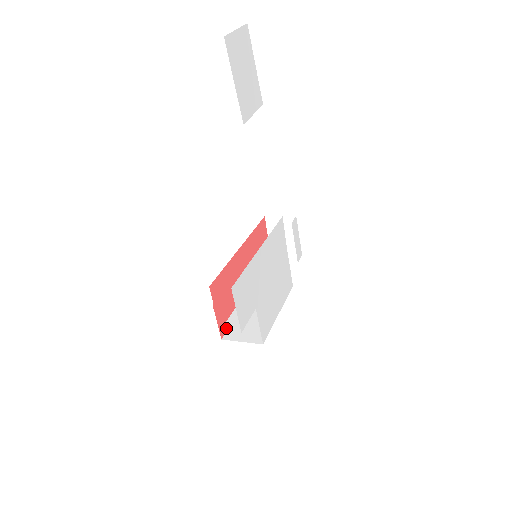
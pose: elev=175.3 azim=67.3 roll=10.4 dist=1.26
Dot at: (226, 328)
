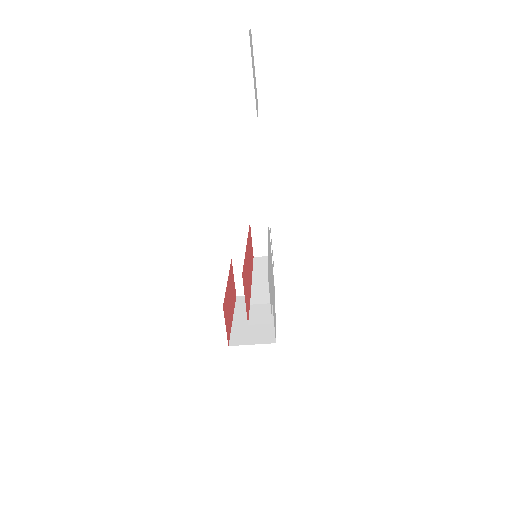
Dot at: (253, 322)
